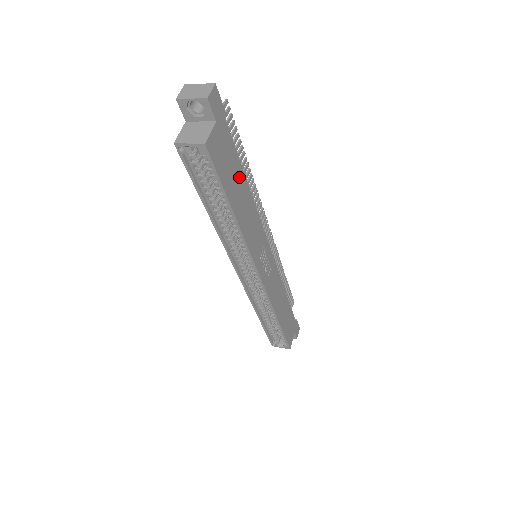
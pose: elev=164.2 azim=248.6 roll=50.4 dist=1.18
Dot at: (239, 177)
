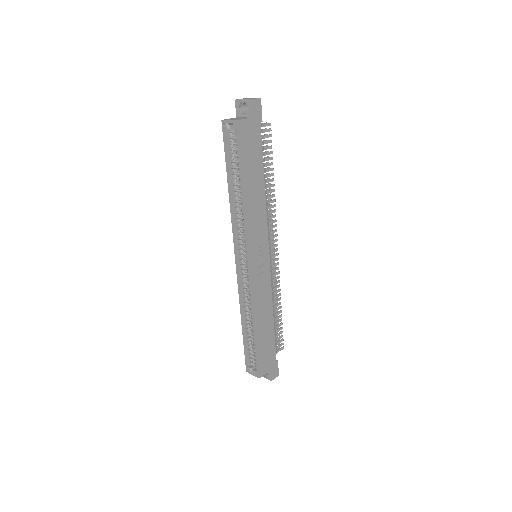
Dot at: (258, 170)
